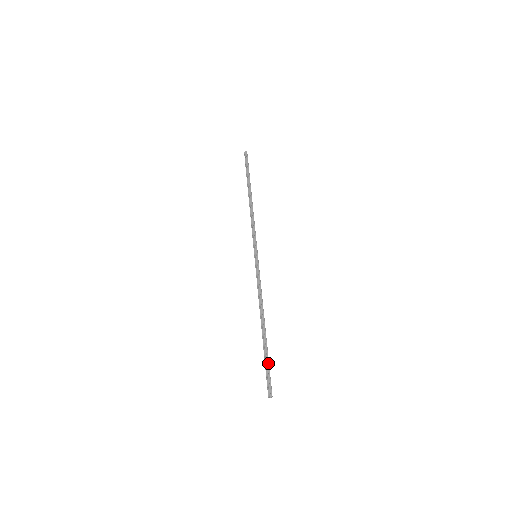
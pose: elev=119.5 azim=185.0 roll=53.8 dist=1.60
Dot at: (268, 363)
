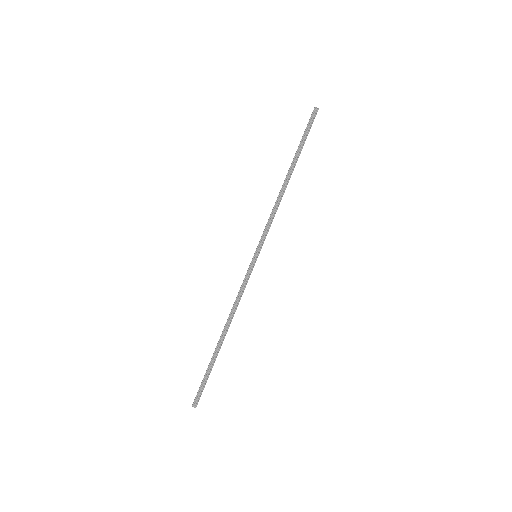
Dot at: occluded
